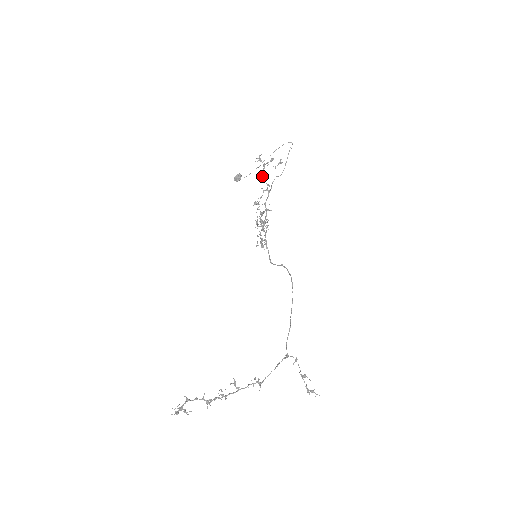
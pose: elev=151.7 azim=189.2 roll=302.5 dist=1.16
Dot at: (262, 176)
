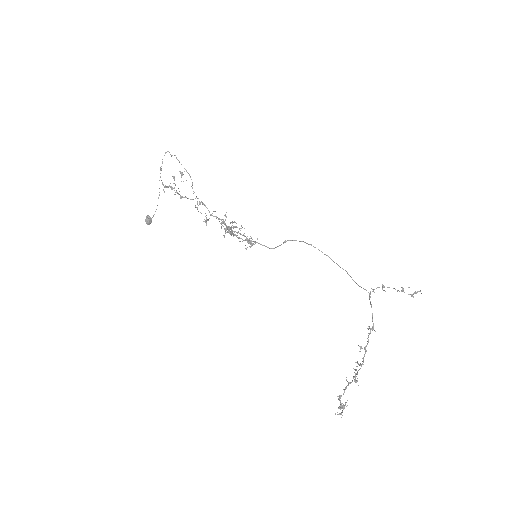
Dot at: (182, 197)
